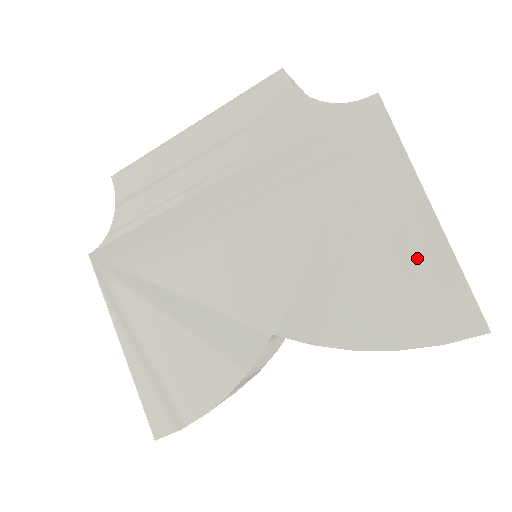
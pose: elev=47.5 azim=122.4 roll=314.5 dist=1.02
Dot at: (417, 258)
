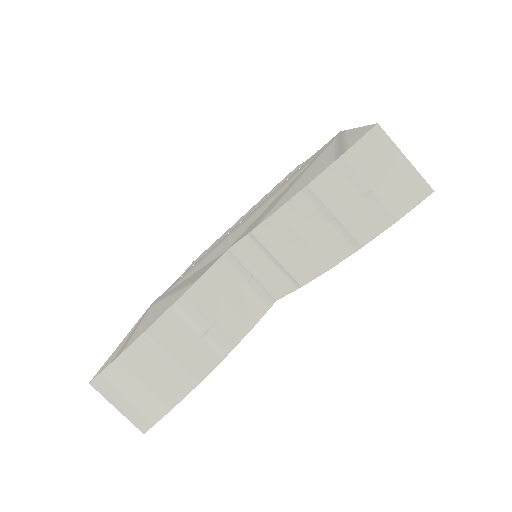
Dot at: (338, 147)
